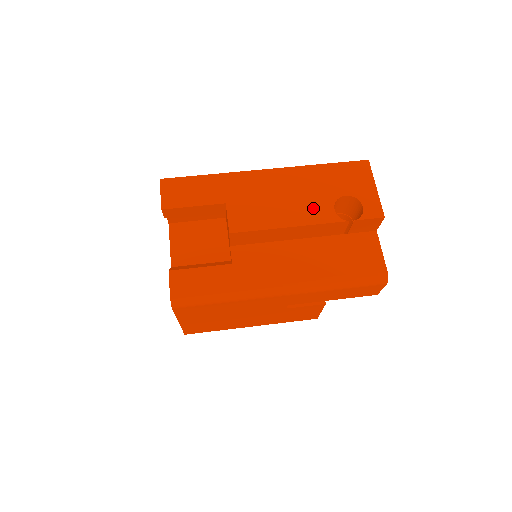
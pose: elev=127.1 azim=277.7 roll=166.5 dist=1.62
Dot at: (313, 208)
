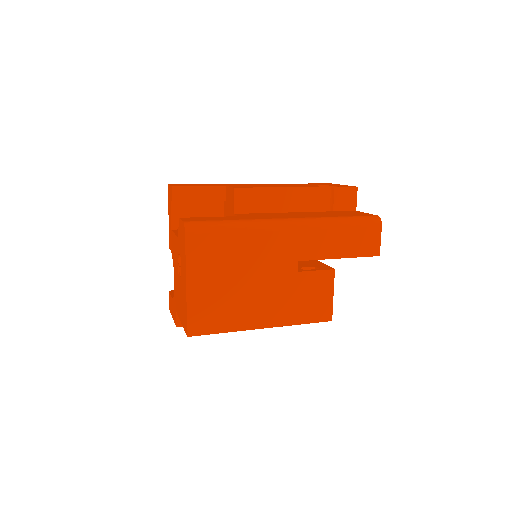
Dot at: occluded
